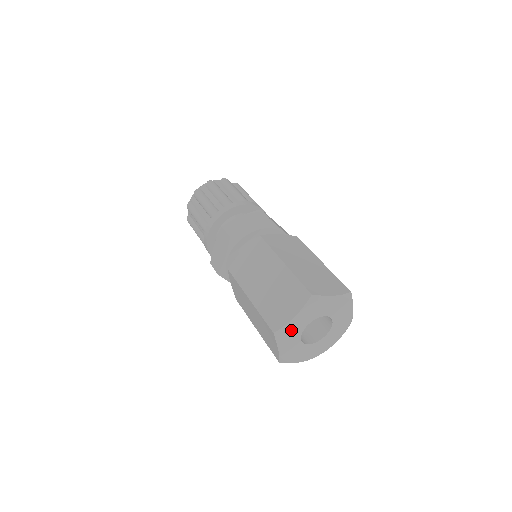
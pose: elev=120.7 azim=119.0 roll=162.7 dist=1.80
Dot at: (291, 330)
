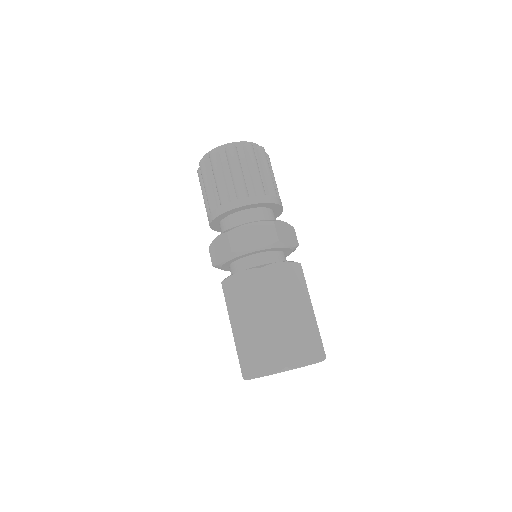
Dot at: occluded
